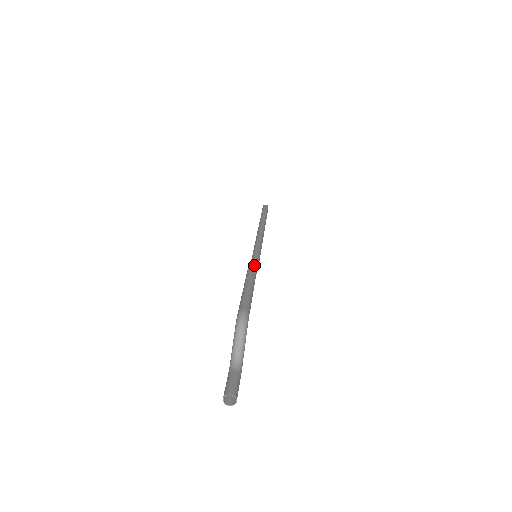
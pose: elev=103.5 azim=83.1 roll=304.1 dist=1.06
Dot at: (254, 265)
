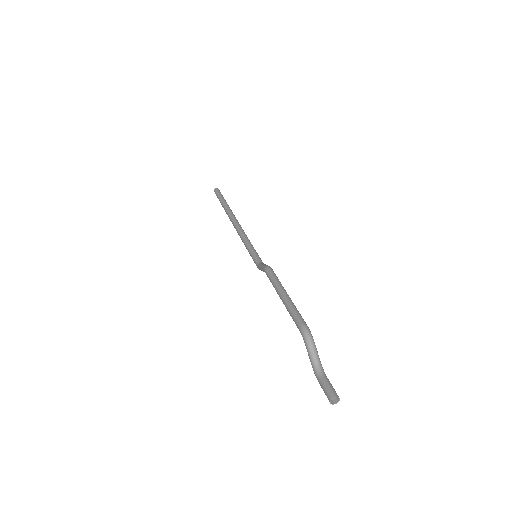
Dot at: (273, 273)
